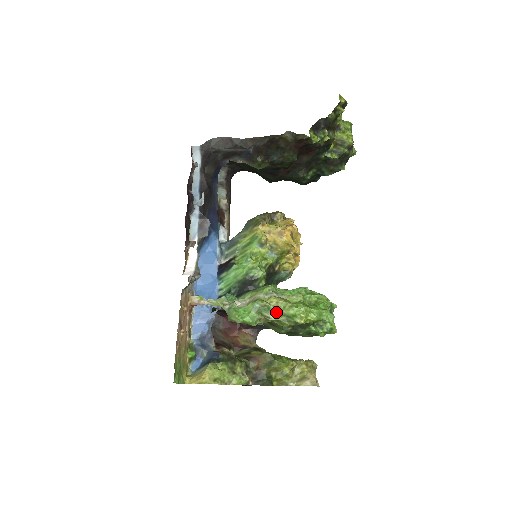
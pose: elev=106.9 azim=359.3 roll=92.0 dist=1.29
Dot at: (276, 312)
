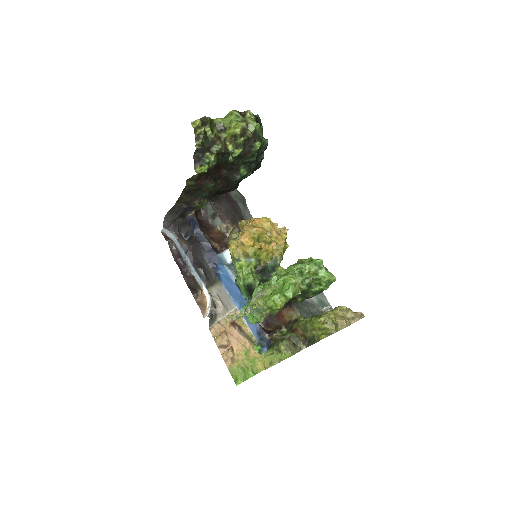
Dot at: (262, 309)
